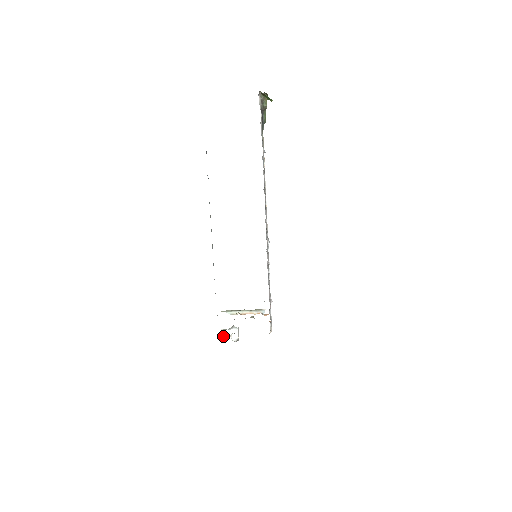
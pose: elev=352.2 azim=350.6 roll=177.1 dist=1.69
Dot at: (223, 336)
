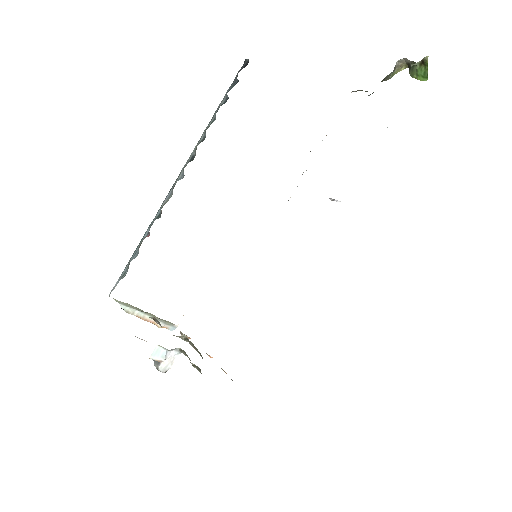
Dot at: (153, 357)
